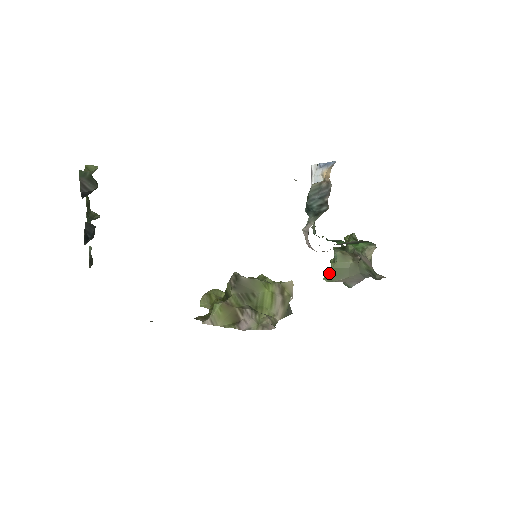
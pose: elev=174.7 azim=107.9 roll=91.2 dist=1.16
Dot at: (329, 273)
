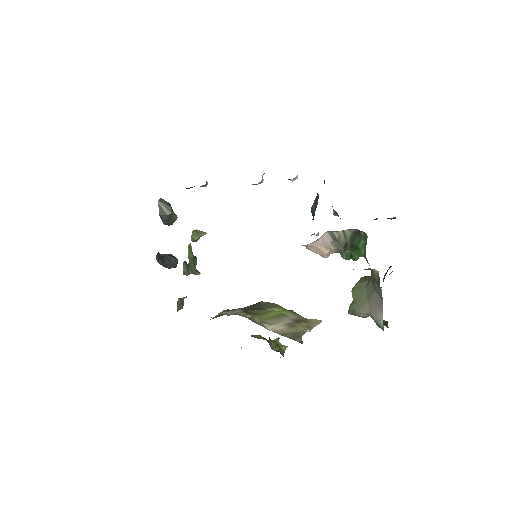
Dot at: occluded
